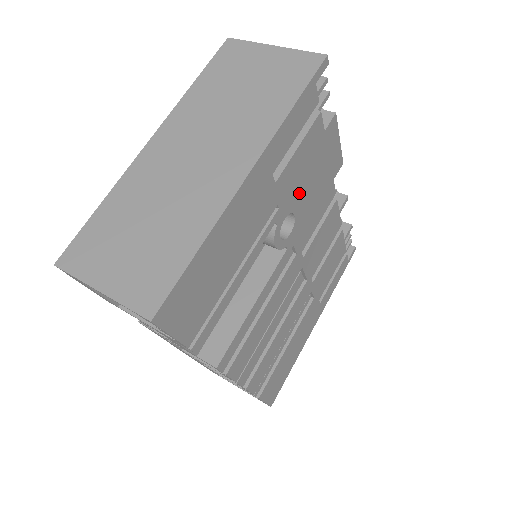
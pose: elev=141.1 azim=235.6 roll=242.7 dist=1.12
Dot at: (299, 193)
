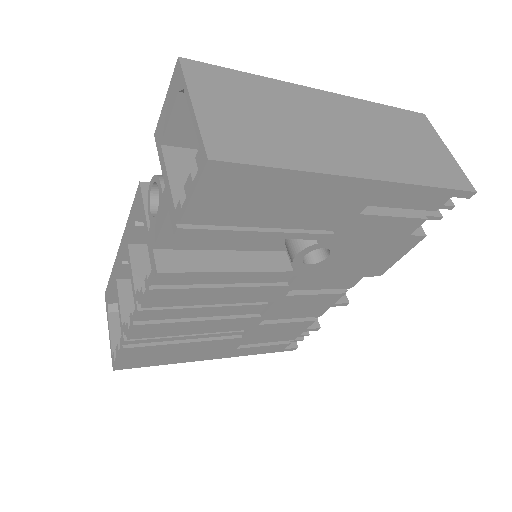
Dot at: (350, 247)
